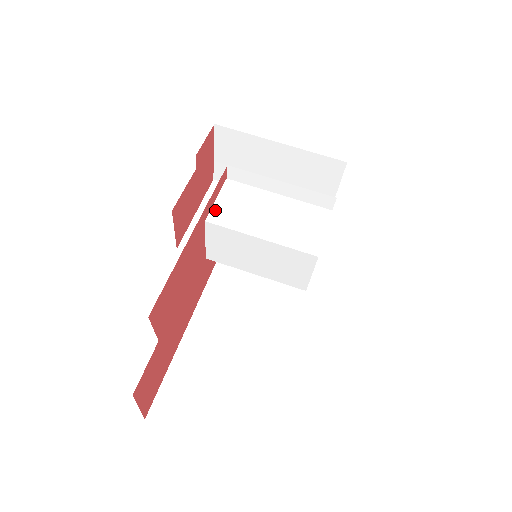
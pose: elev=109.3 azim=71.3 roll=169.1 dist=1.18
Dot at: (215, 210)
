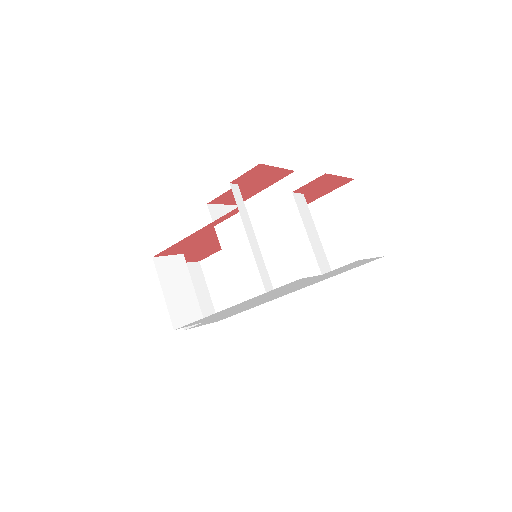
Dot at: (223, 225)
